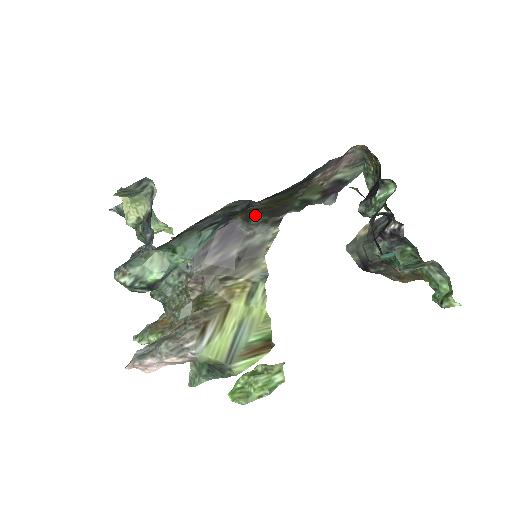
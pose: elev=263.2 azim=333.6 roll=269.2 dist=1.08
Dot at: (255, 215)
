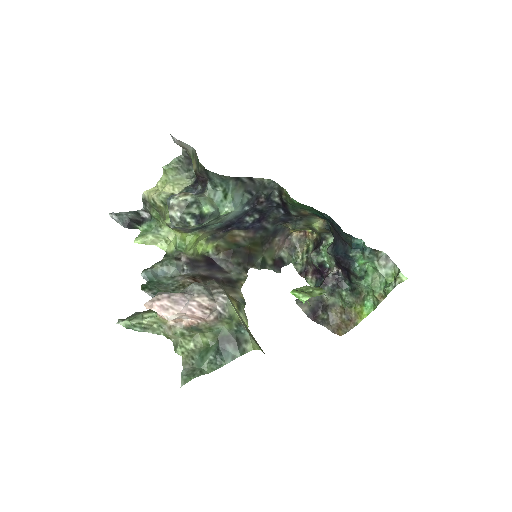
Dot at: (235, 254)
